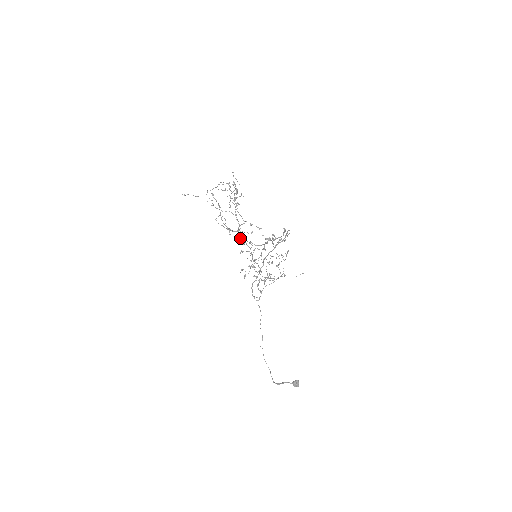
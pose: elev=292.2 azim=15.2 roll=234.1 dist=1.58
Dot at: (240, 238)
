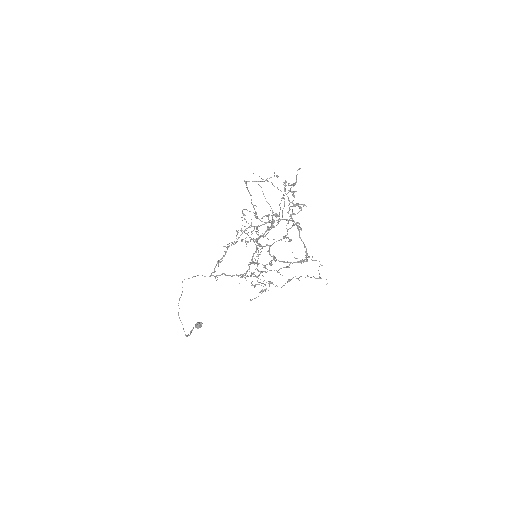
Dot at: (254, 242)
